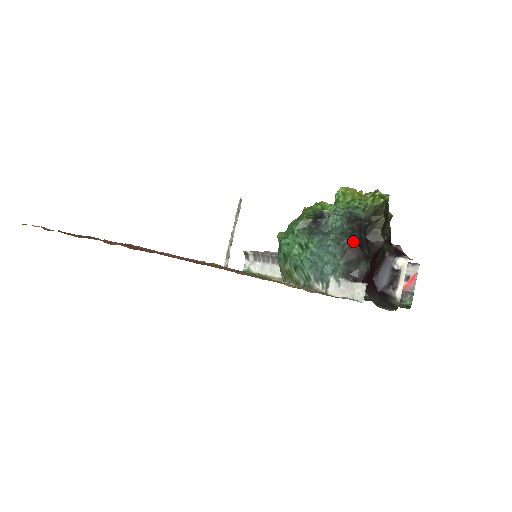
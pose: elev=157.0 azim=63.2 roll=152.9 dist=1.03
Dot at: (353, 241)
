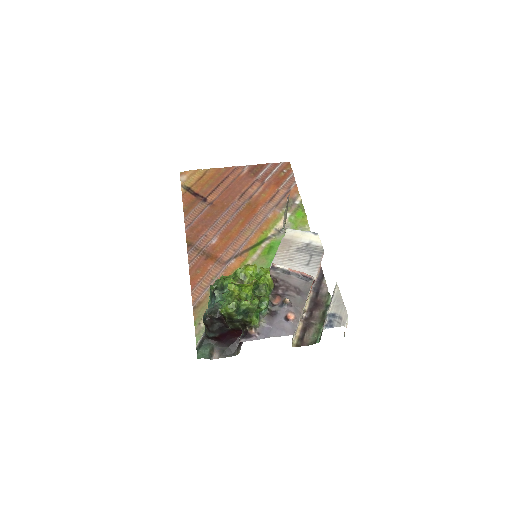
Dot at: (204, 323)
